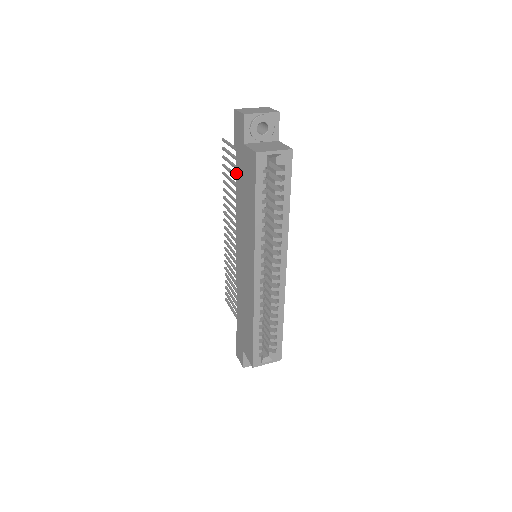
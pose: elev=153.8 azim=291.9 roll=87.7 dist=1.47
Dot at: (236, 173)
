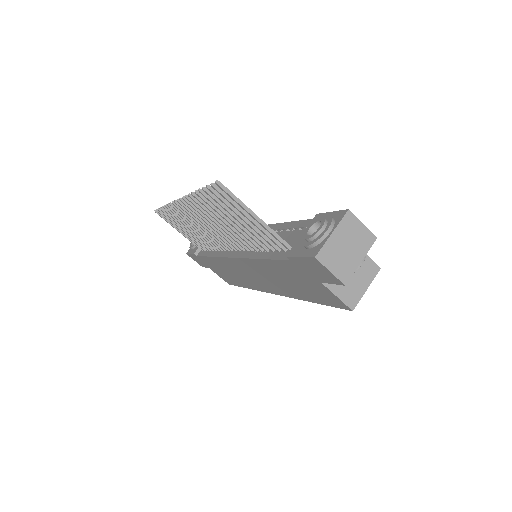
Dot at: (275, 262)
